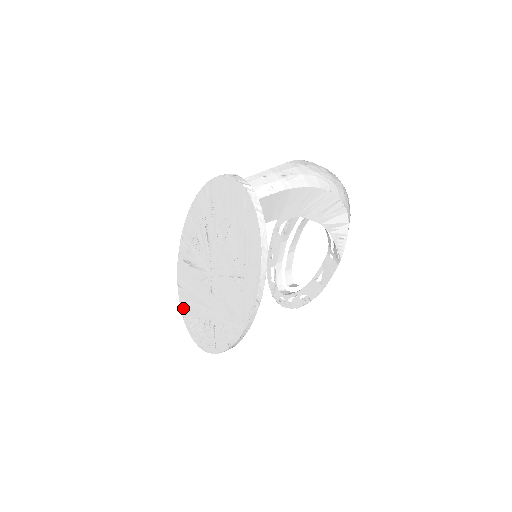
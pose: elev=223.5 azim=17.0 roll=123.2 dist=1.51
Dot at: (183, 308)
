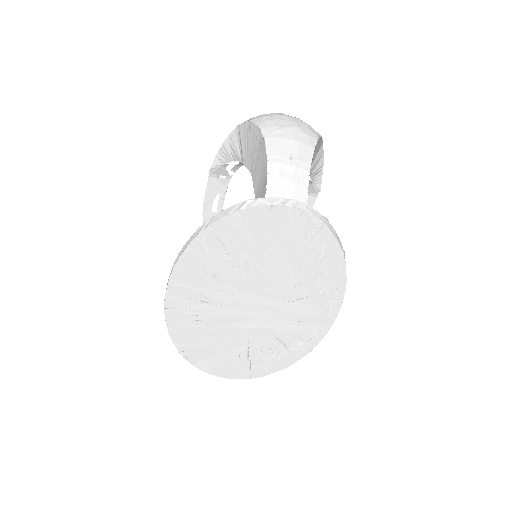
Dot at: (201, 365)
